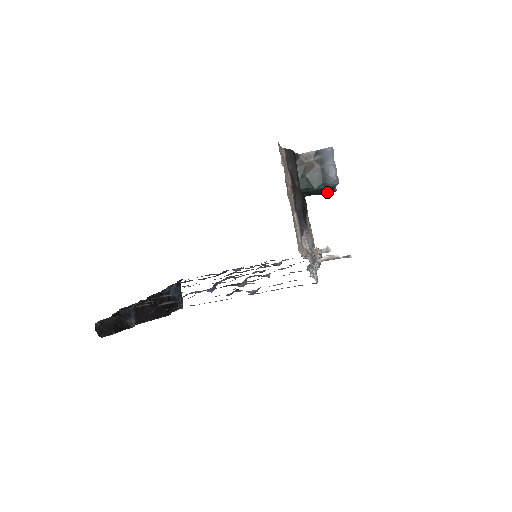
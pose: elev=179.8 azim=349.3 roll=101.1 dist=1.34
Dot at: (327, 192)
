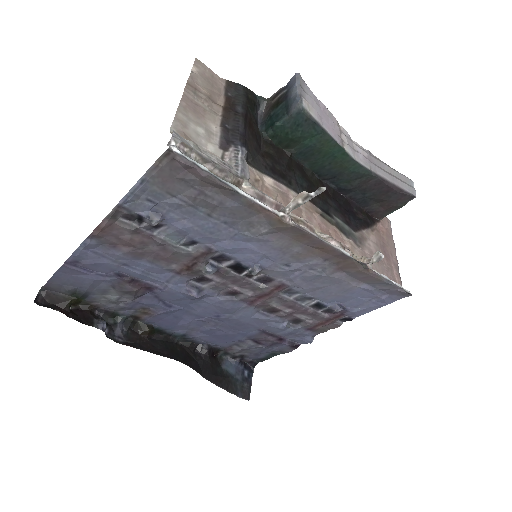
Dot at: (361, 172)
